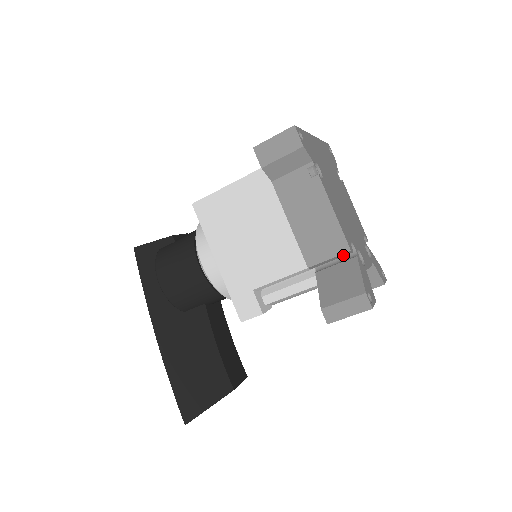
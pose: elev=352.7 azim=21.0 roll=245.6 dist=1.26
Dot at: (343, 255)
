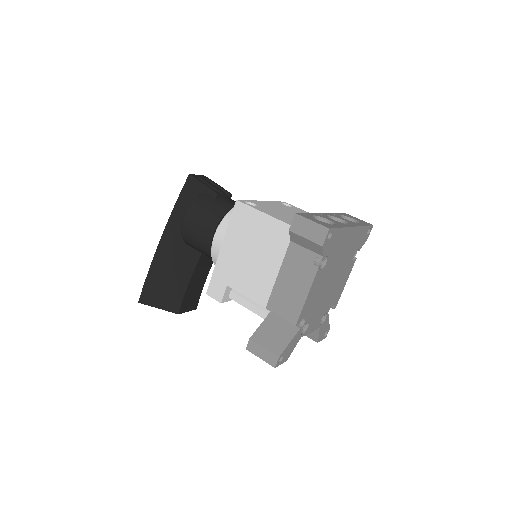
Dot at: (291, 322)
